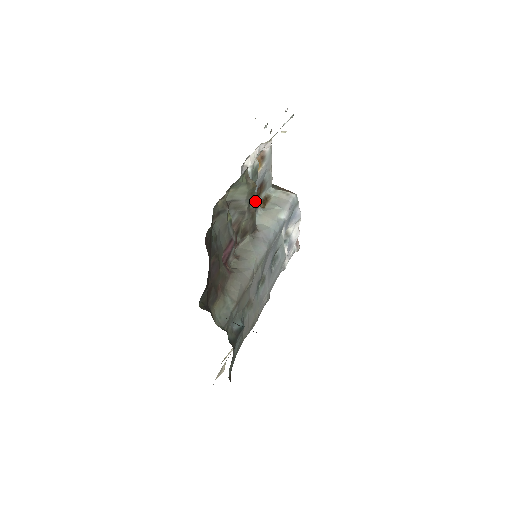
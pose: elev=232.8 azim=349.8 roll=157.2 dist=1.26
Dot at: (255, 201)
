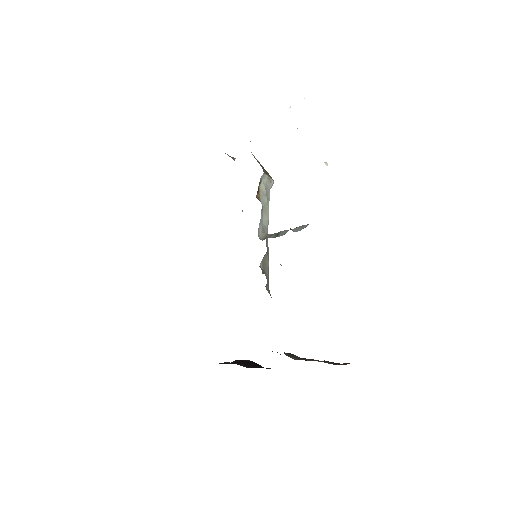
Dot at: occluded
